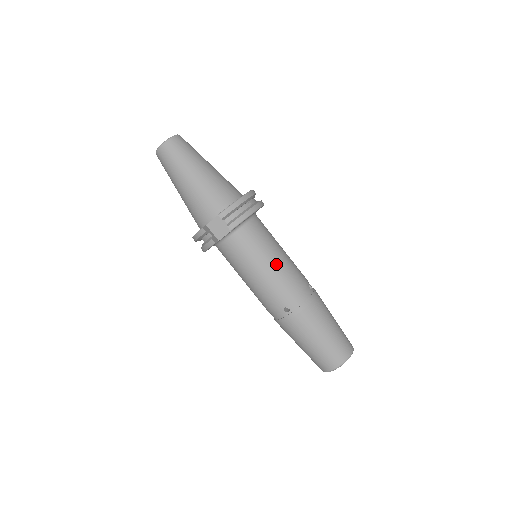
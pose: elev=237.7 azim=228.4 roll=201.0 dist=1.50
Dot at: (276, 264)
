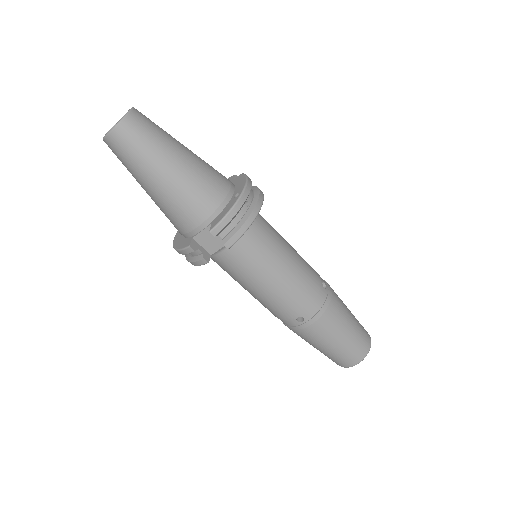
Dot at: (285, 273)
